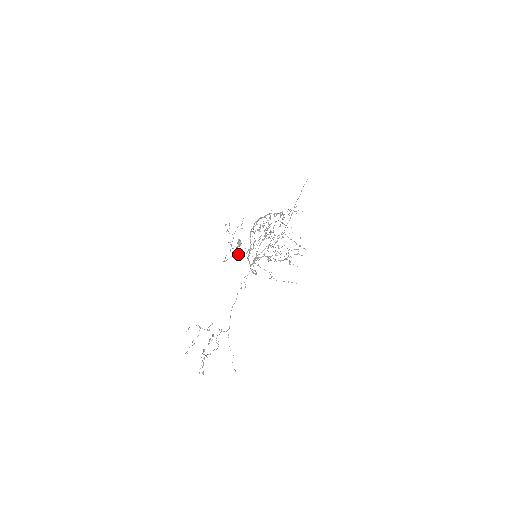
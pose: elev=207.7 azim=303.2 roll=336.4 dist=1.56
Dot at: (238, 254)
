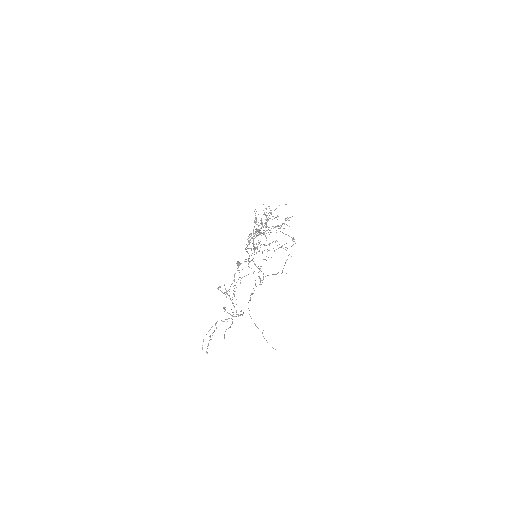
Dot at: occluded
